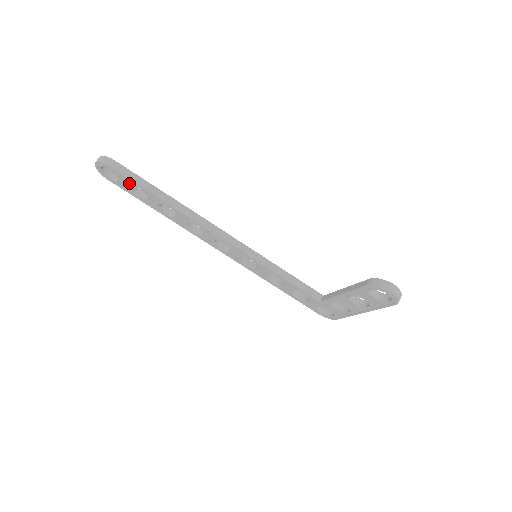
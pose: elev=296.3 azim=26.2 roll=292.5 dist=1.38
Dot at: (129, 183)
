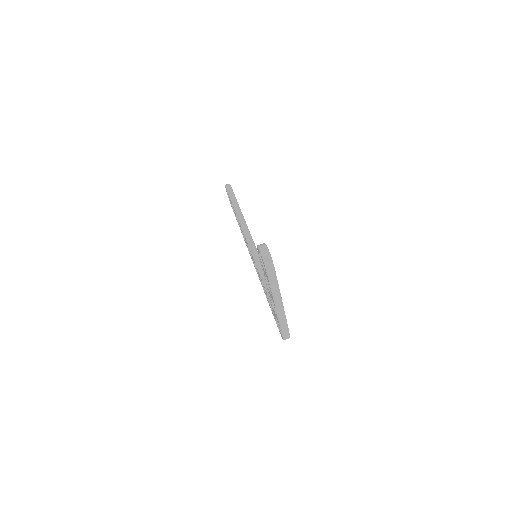
Dot at: occluded
